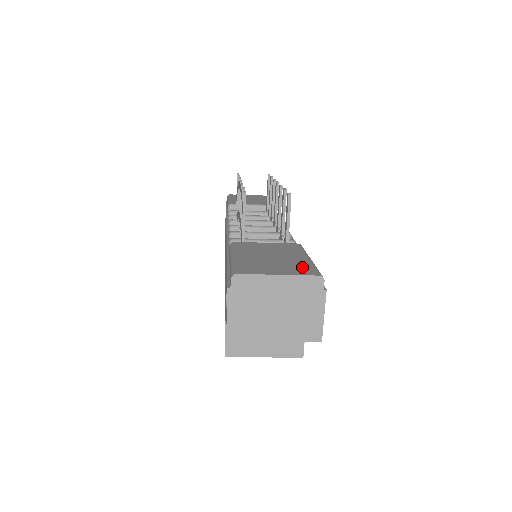
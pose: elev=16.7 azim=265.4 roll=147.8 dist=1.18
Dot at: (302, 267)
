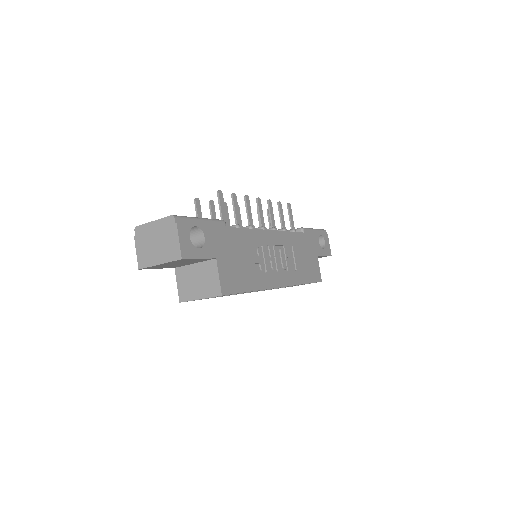
Dot at: occluded
